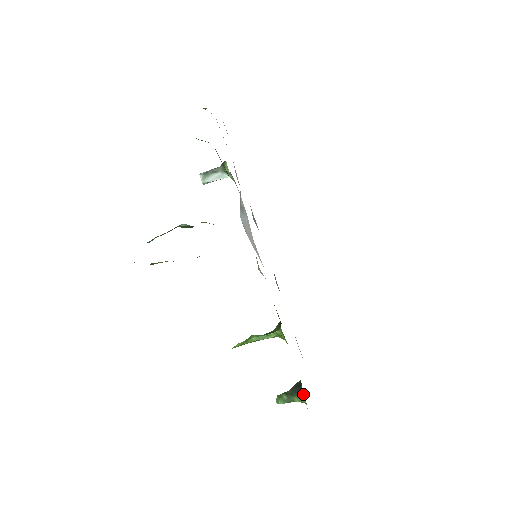
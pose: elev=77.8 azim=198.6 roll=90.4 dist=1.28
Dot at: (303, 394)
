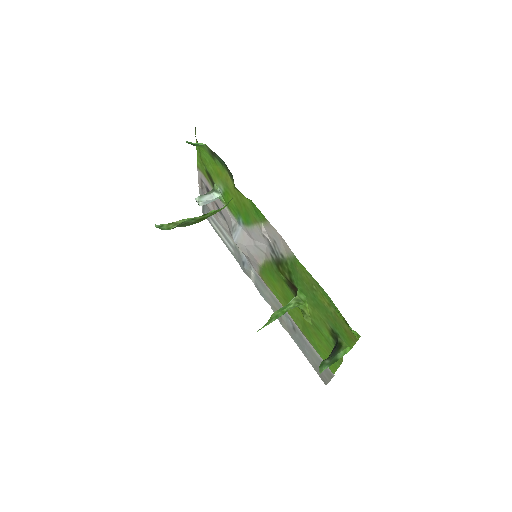
Dot at: (343, 343)
